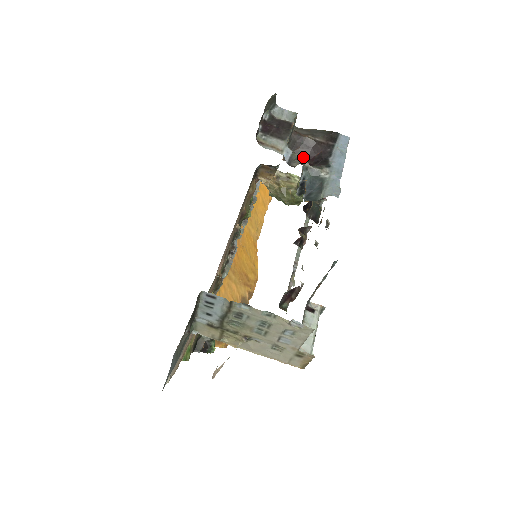
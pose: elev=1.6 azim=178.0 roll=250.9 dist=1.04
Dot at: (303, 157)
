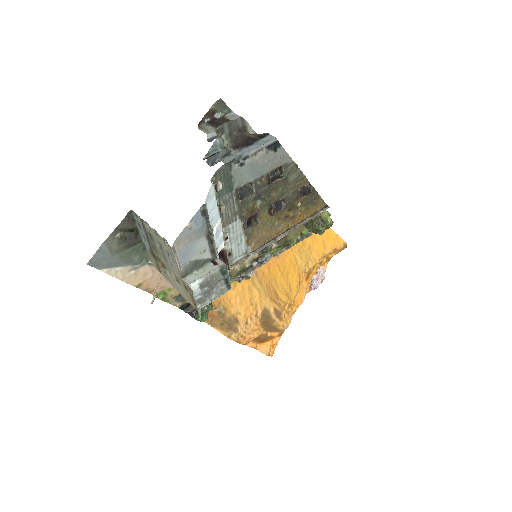
Dot at: (219, 137)
